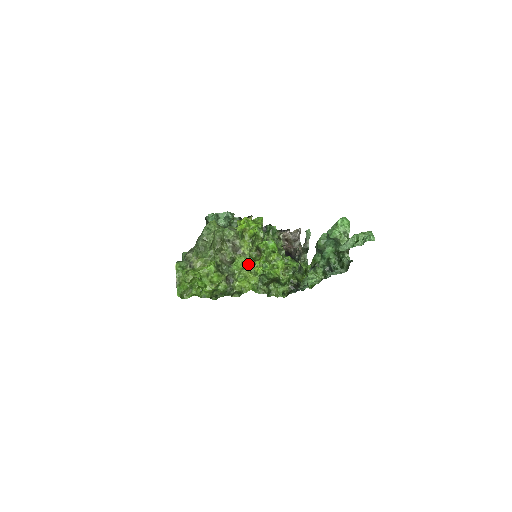
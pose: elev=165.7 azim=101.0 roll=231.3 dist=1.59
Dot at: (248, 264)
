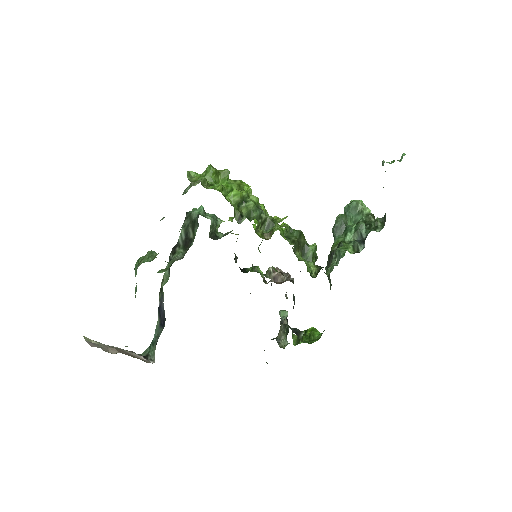
Dot at: occluded
